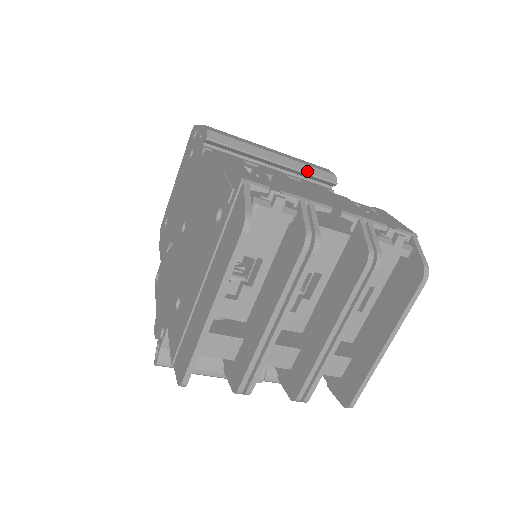
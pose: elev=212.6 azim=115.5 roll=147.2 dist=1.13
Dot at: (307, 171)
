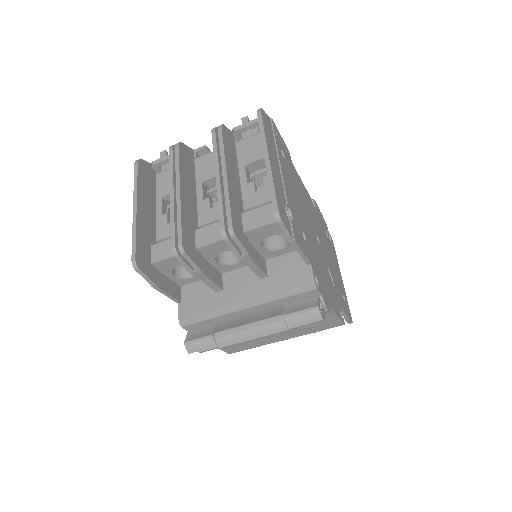
Dot at: occluded
